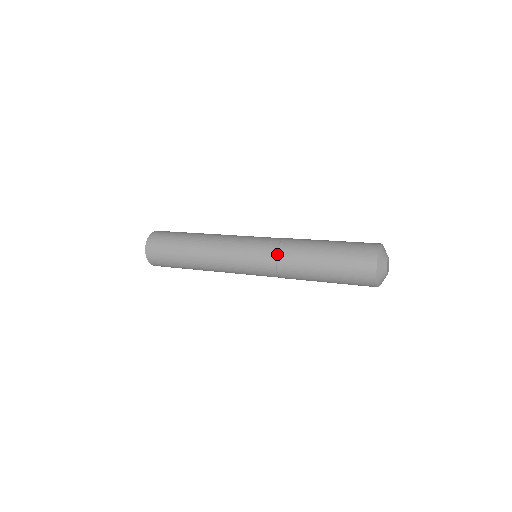
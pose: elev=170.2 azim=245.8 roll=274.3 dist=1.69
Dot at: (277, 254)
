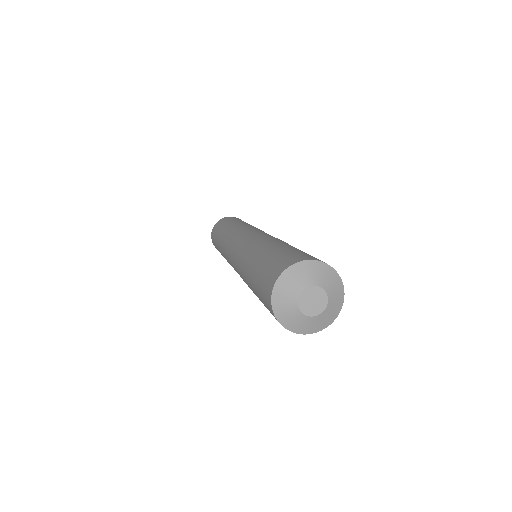
Dot at: (238, 270)
